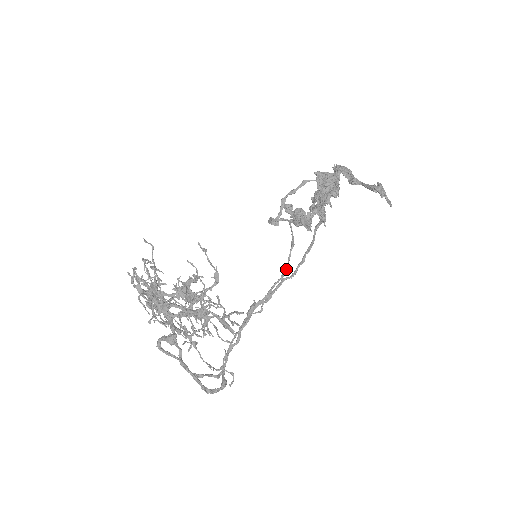
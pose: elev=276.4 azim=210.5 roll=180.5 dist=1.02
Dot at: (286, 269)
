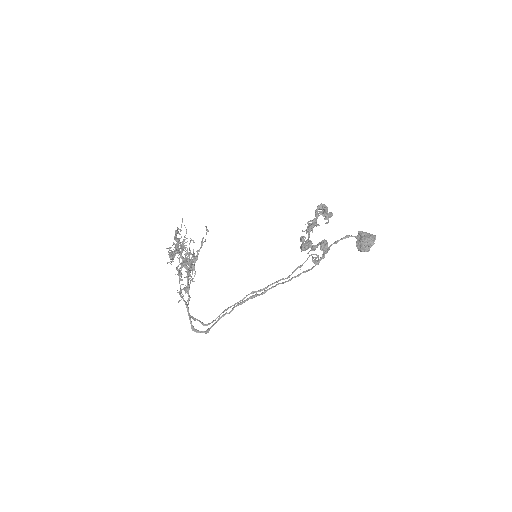
Dot at: (285, 278)
